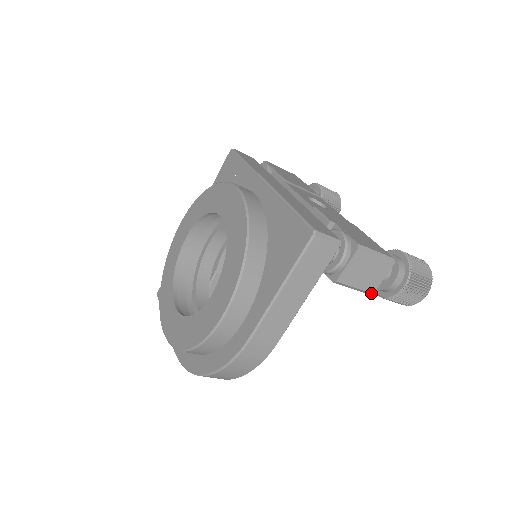
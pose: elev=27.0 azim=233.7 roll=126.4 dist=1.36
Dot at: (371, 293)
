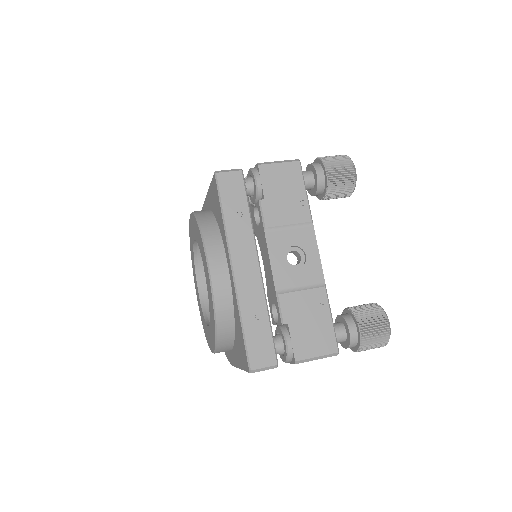
Dot at: occluded
